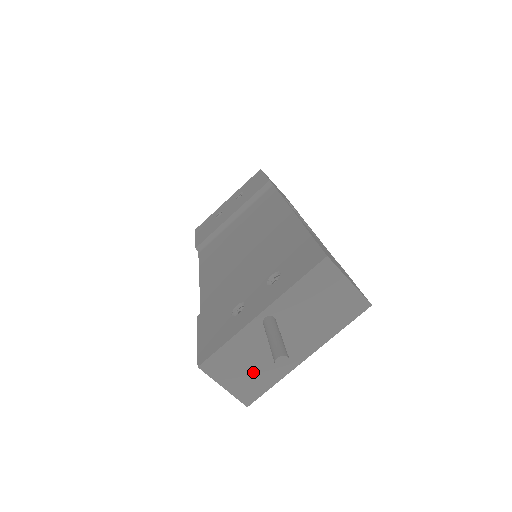
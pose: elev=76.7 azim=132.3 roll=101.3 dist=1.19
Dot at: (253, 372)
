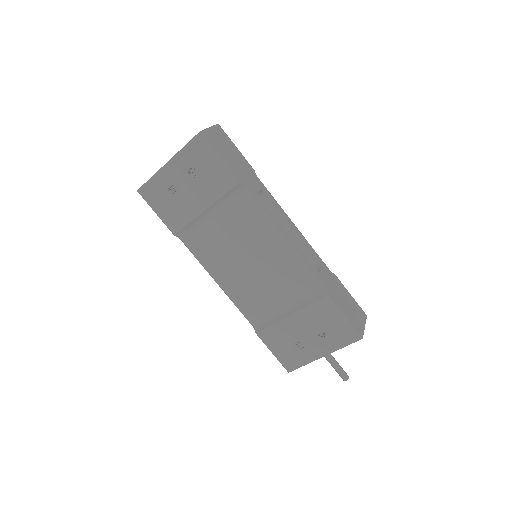
Dot at: occluded
